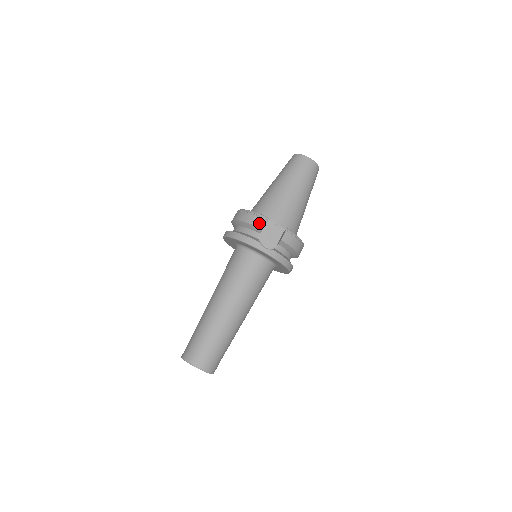
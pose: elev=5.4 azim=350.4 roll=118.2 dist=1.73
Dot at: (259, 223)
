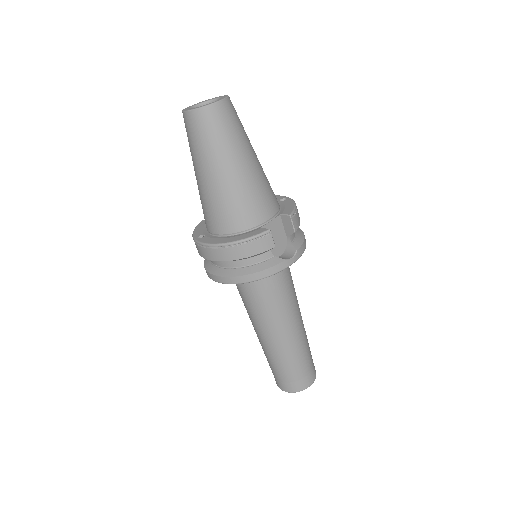
Dot at: (266, 245)
